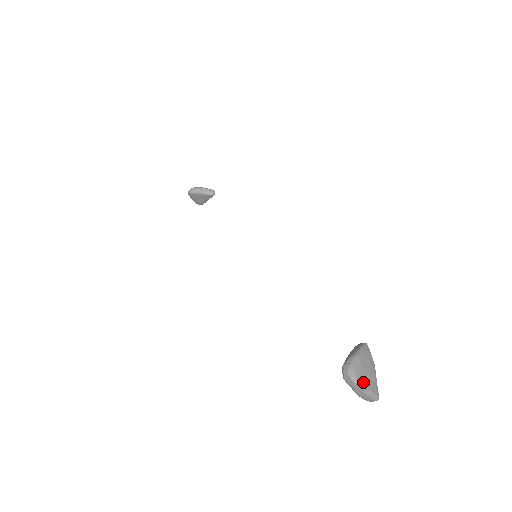
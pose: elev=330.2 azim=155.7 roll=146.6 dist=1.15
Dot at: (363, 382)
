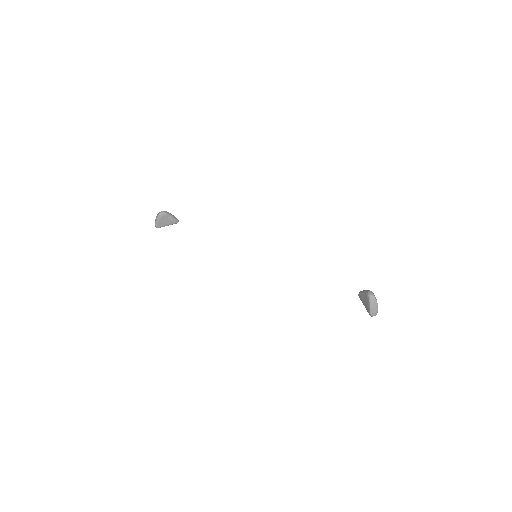
Dot at: (376, 301)
